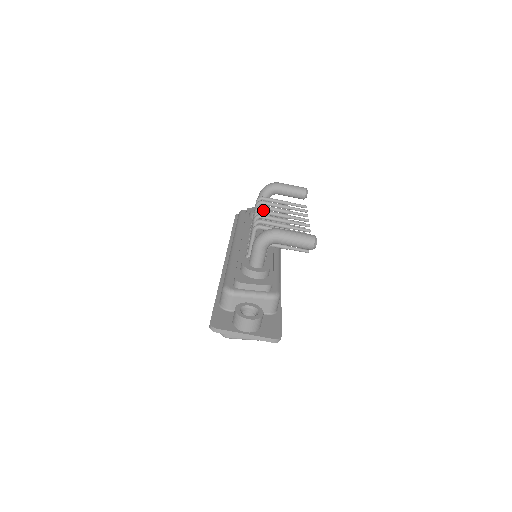
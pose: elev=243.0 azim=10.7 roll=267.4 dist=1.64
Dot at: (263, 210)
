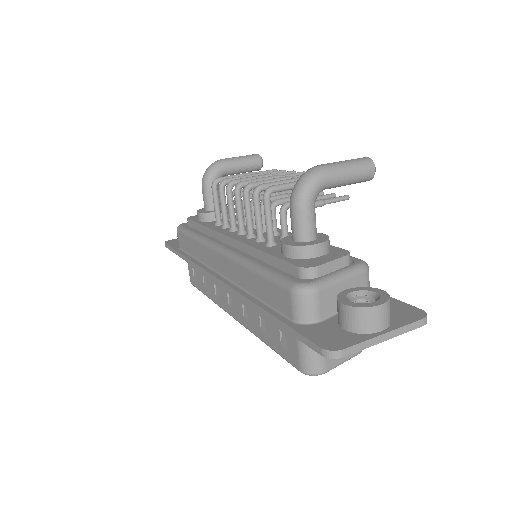
Dot at: (244, 181)
